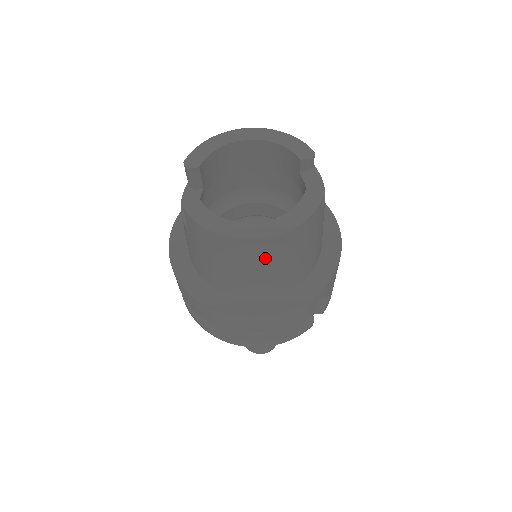
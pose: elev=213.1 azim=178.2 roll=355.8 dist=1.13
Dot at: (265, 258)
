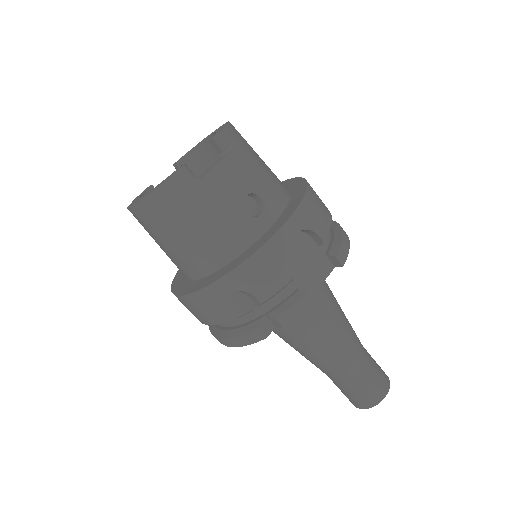
Dot at: (152, 229)
